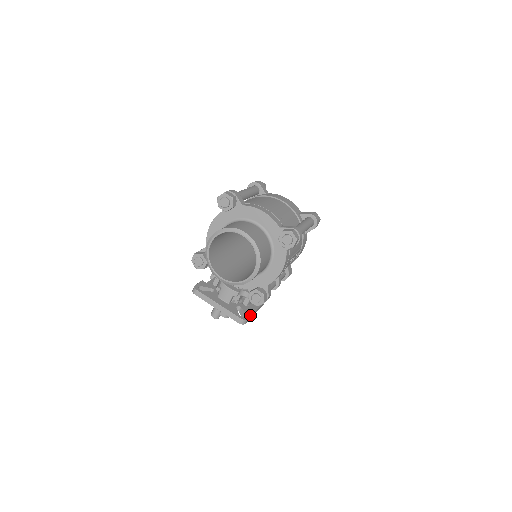
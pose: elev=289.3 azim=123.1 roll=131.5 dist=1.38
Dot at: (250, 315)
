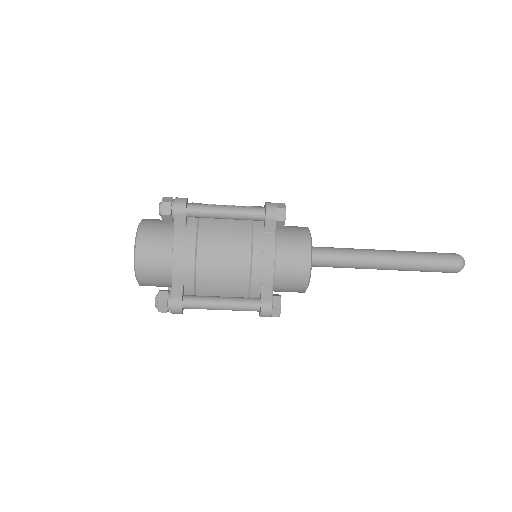
Dot at: occluded
